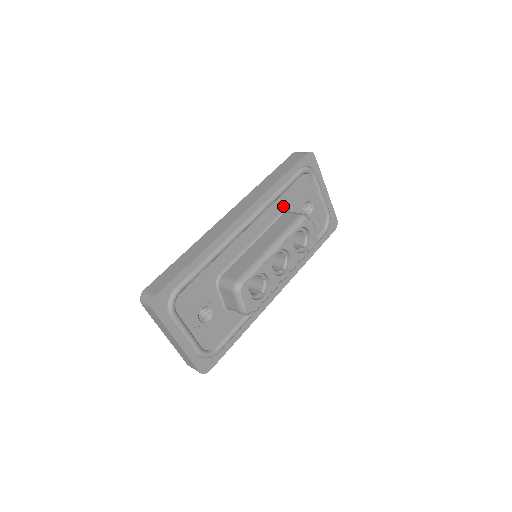
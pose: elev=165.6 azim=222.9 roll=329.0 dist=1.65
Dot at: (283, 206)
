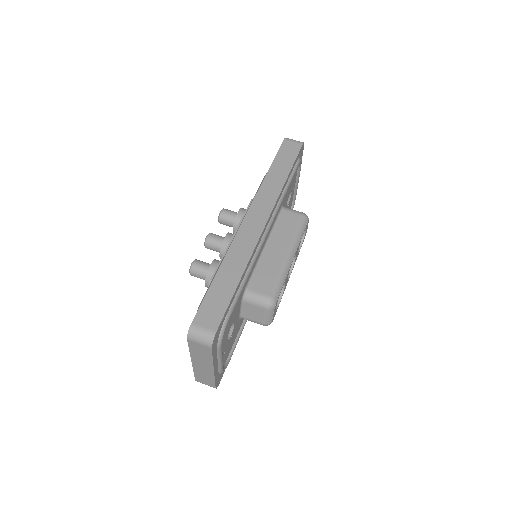
Dot at: (282, 202)
